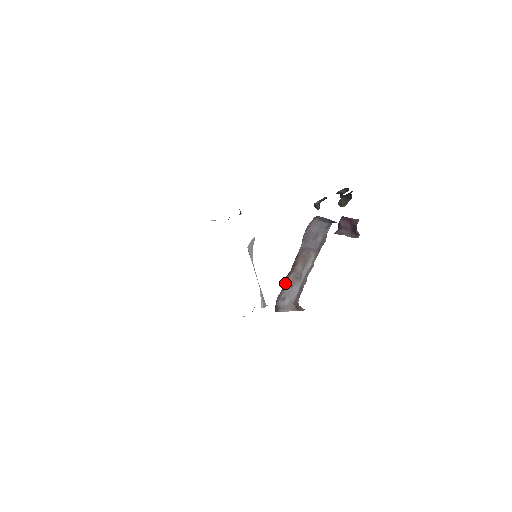
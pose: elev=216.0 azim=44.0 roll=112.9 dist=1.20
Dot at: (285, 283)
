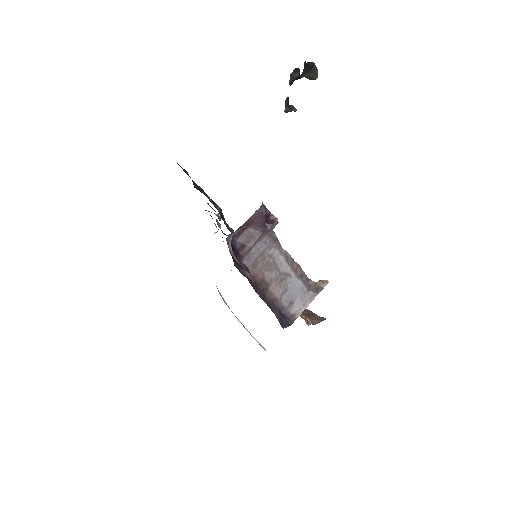
Dot at: (273, 298)
